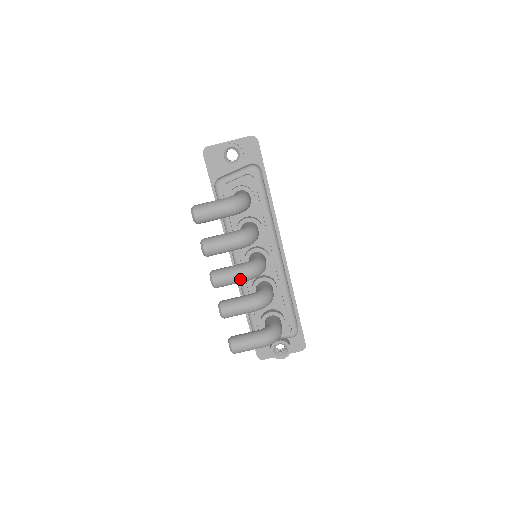
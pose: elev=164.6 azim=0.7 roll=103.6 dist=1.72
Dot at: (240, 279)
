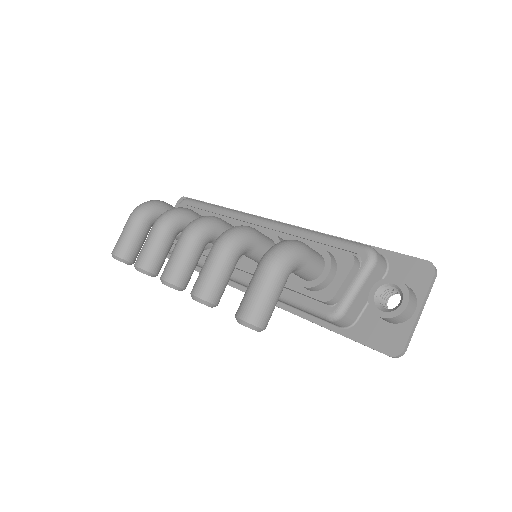
Dot at: (184, 244)
